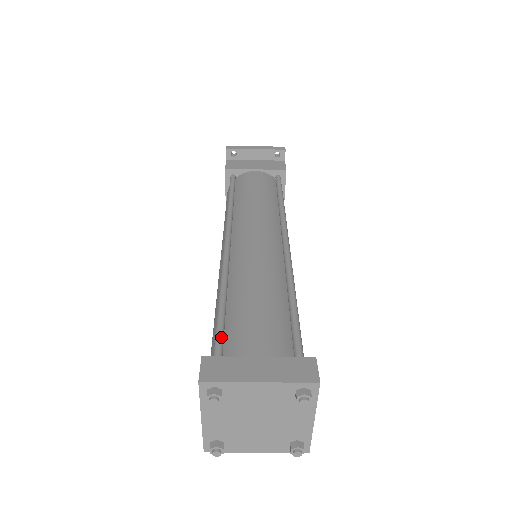
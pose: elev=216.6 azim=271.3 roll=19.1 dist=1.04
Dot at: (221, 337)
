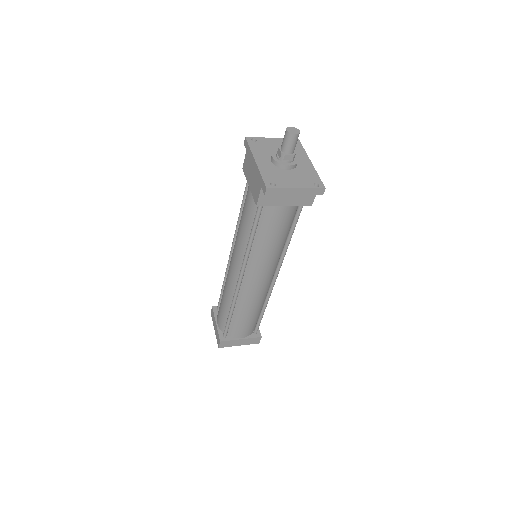
Dot at: (228, 329)
